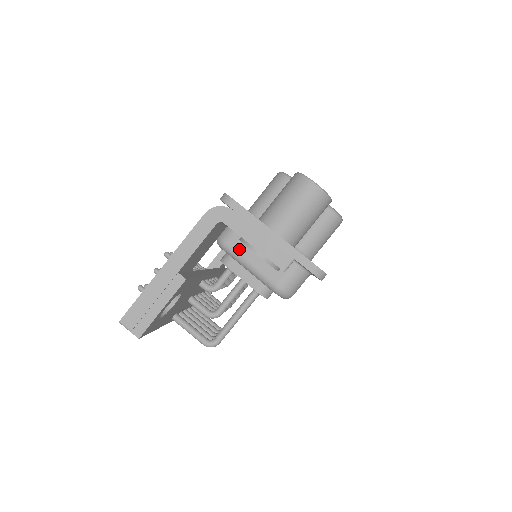
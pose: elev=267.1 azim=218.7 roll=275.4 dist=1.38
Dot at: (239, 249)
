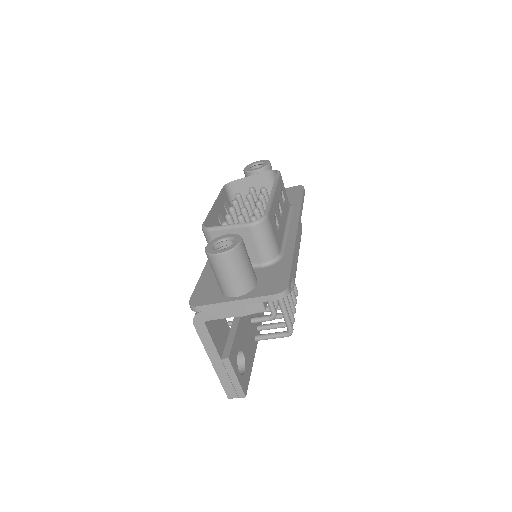
Dot at: occluded
